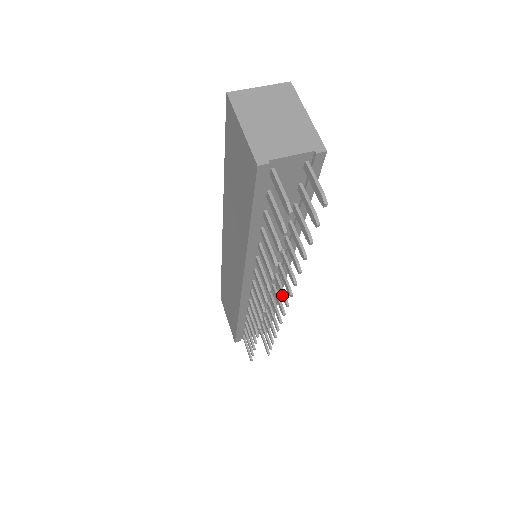
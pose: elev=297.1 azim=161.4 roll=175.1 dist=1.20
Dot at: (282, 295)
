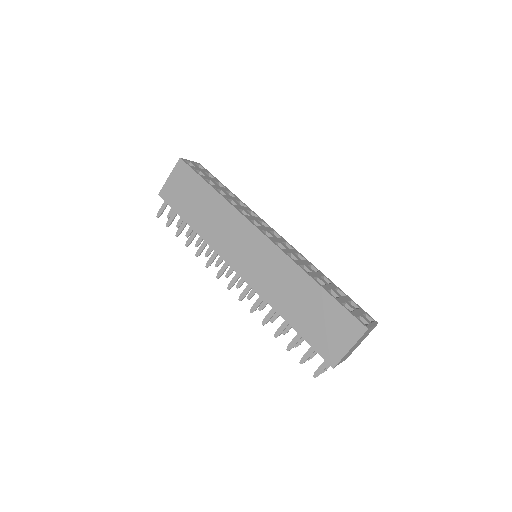
Dot at: (241, 282)
